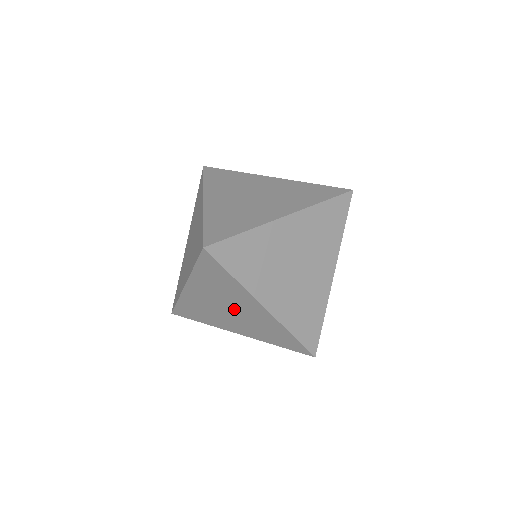
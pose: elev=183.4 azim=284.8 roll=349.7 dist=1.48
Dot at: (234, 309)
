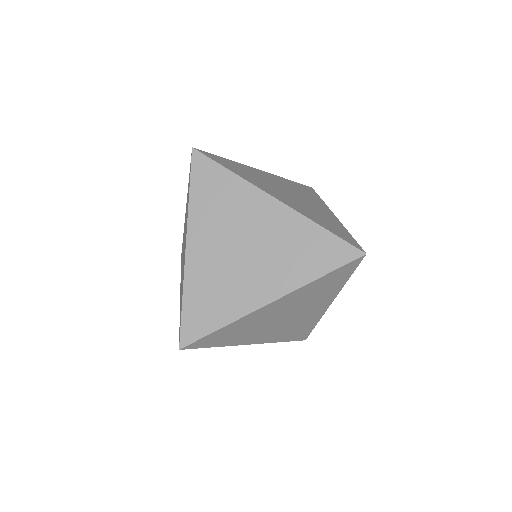
Dot at: occluded
